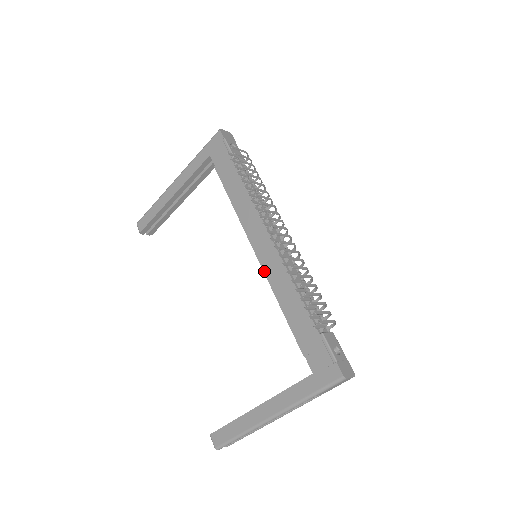
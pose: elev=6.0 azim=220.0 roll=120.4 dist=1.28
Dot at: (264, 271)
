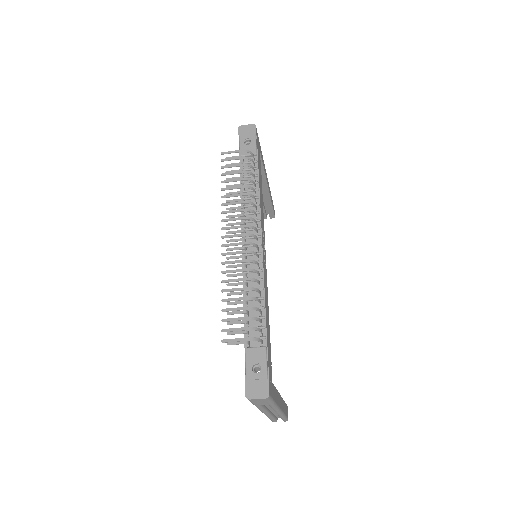
Dot at: occluded
